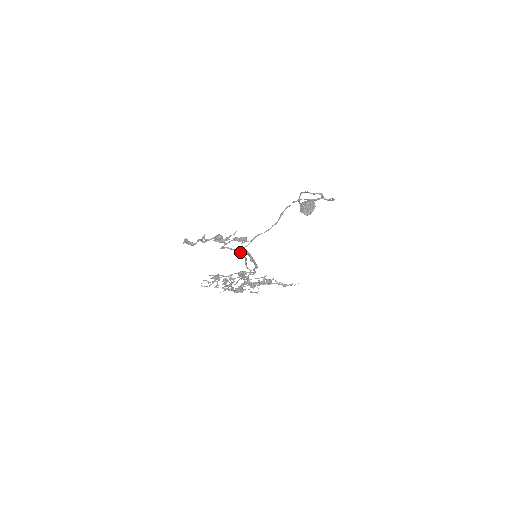
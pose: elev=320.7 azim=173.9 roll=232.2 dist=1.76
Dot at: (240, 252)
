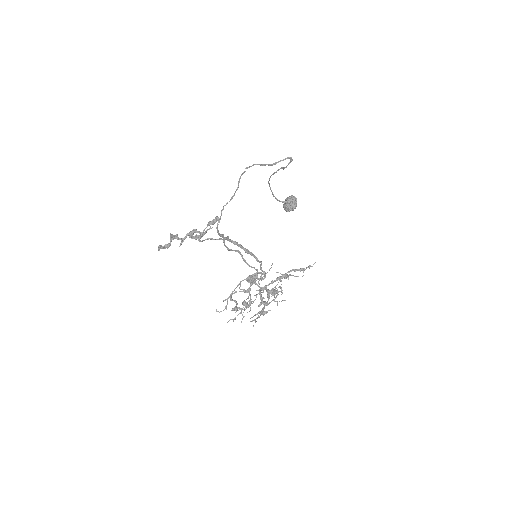
Dot at: (221, 236)
